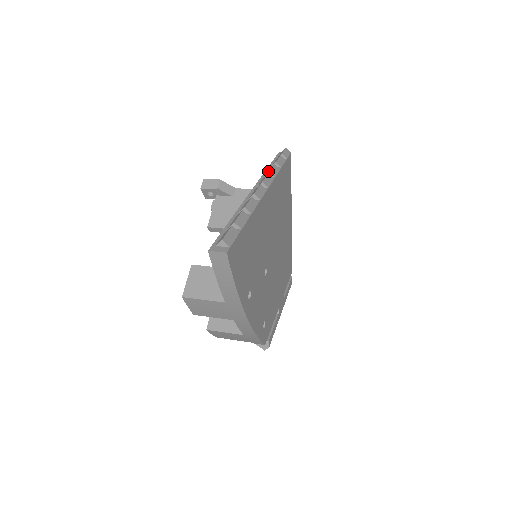
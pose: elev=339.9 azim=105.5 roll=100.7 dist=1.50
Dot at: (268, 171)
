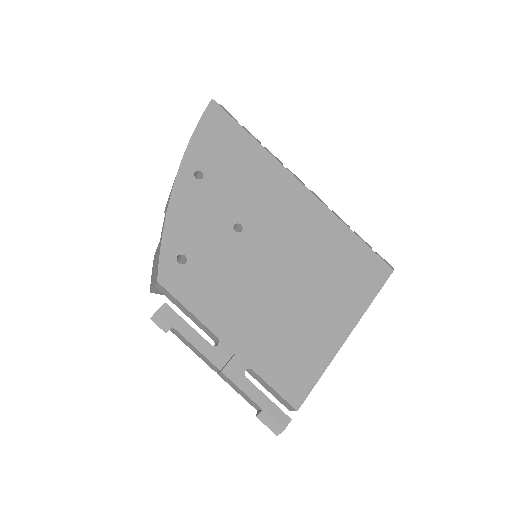
Dot at: occluded
